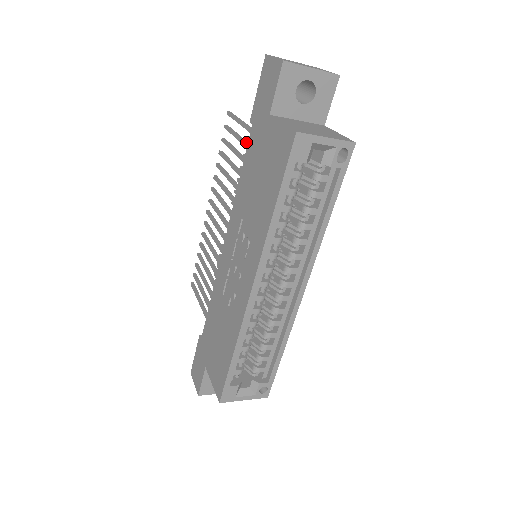
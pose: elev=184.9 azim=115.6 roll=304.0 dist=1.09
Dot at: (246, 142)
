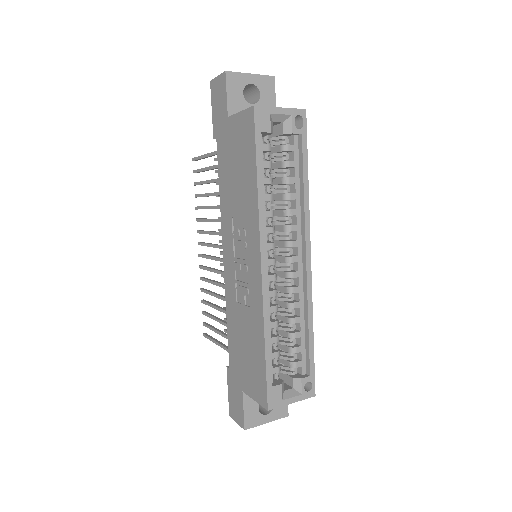
Dot at: (216, 165)
